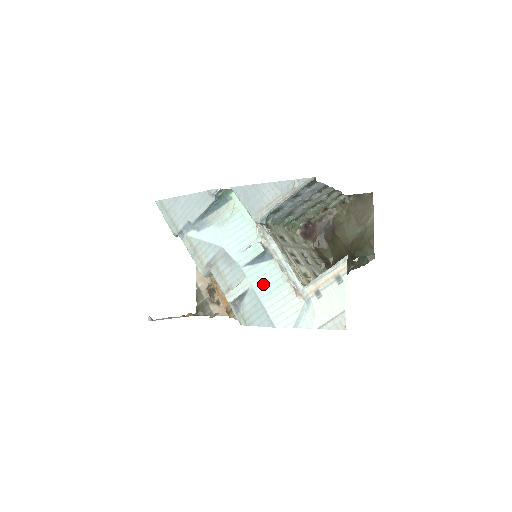
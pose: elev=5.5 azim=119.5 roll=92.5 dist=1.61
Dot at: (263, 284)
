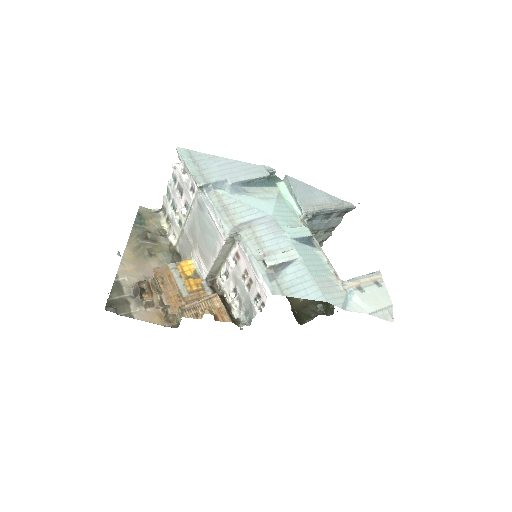
Dot at: (311, 261)
